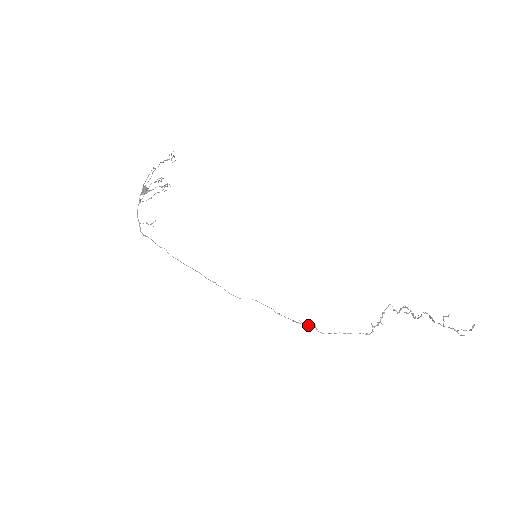
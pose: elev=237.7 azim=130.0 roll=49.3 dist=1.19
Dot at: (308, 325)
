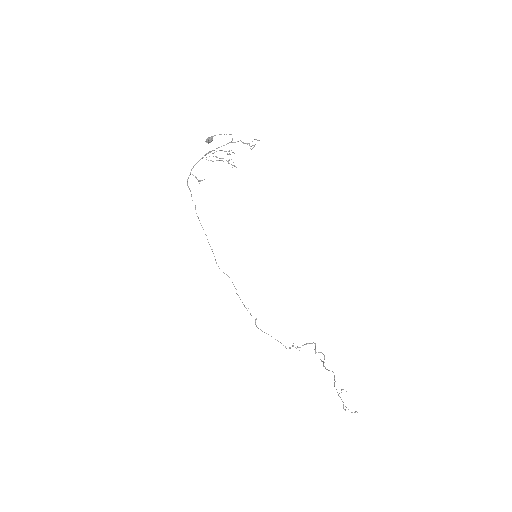
Dot at: occluded
